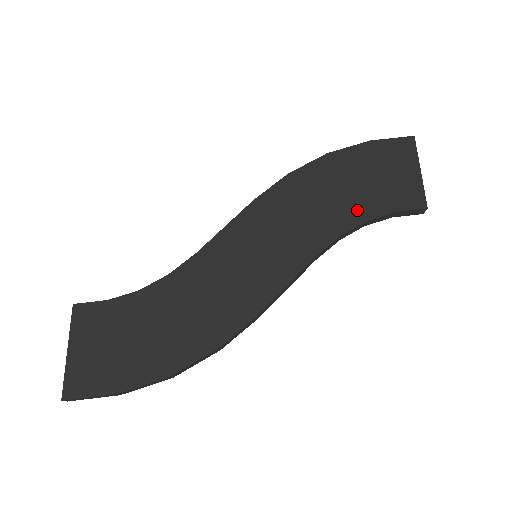
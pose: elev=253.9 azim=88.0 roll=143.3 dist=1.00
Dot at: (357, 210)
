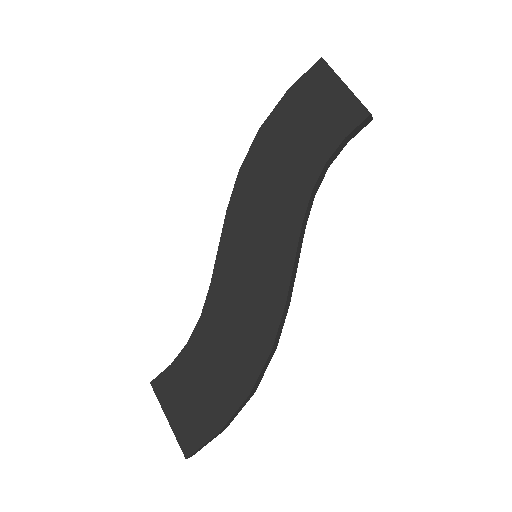
Dot at: (312, 160)
